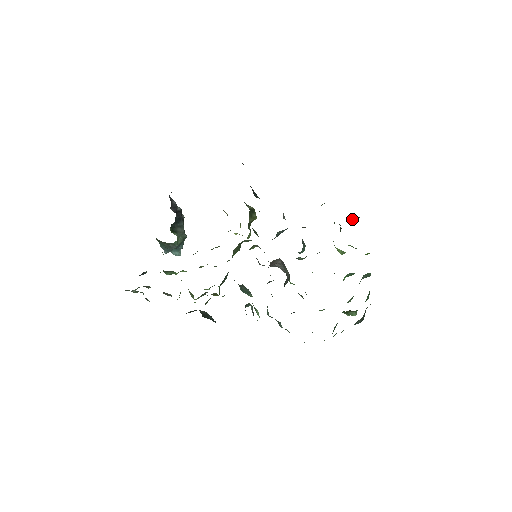
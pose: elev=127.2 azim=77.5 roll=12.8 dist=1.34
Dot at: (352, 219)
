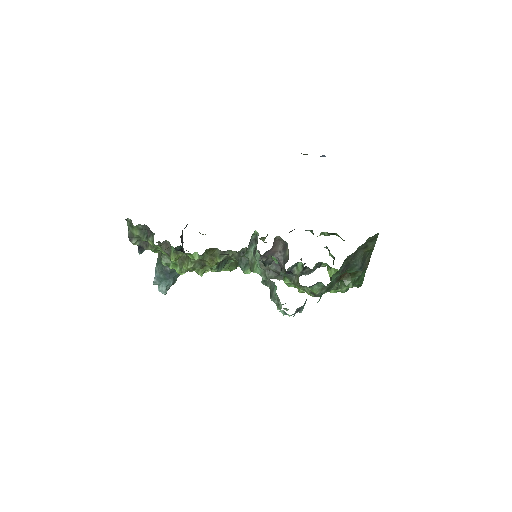
Dot at: occluded
